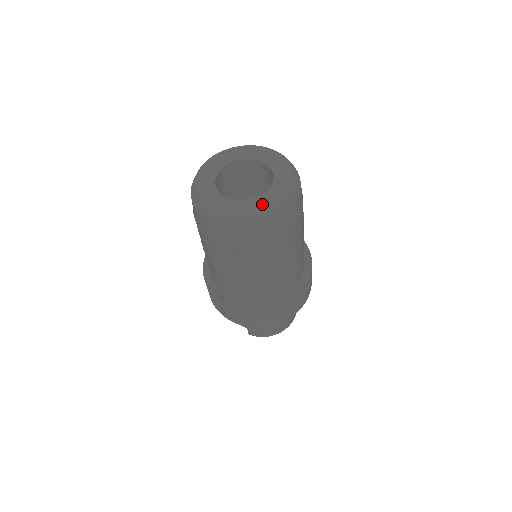
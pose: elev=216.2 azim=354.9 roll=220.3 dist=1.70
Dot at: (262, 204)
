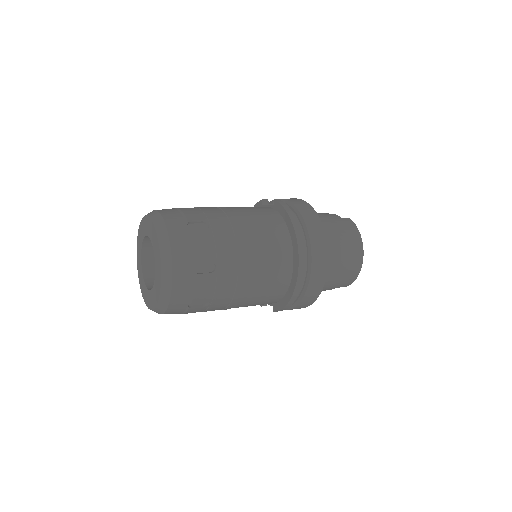
Dot at: (158, 278)
